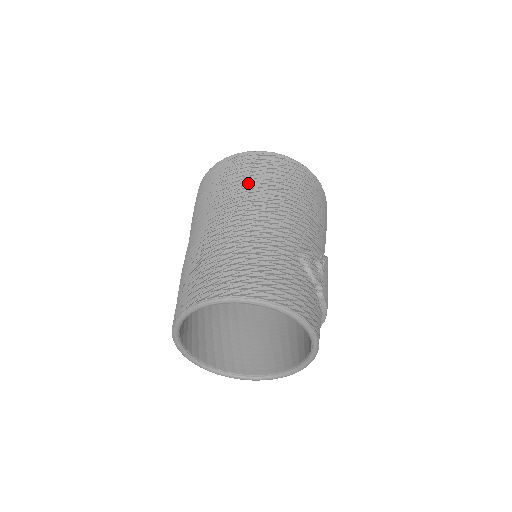
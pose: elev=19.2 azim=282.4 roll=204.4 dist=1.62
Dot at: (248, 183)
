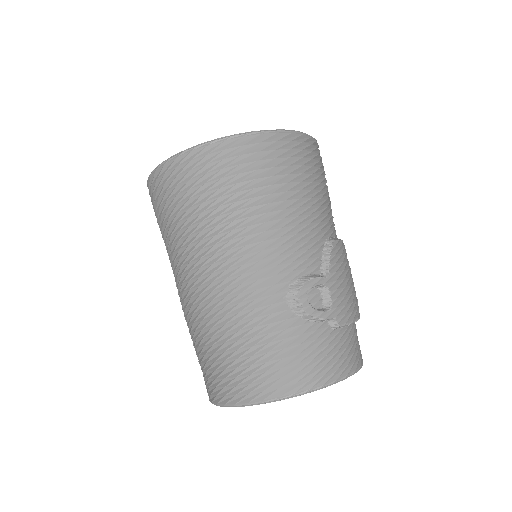
Dot at: (190, 222)
